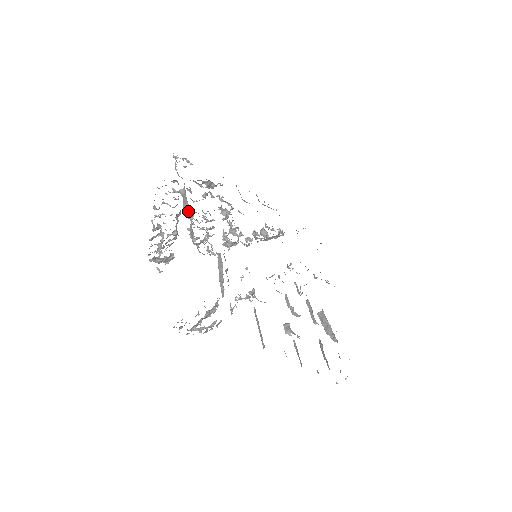
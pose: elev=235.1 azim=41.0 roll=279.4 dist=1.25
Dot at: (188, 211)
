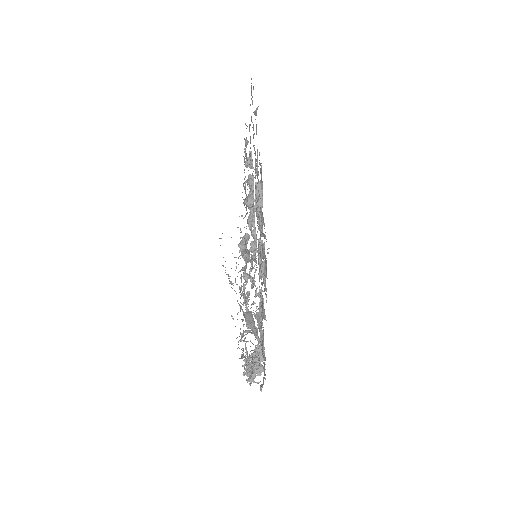
Dot at: (251, 322)
